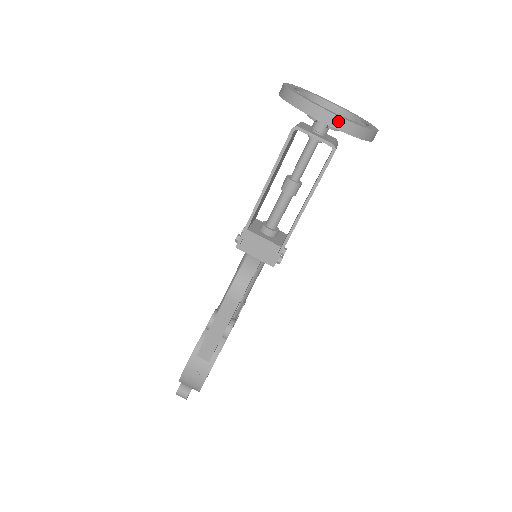
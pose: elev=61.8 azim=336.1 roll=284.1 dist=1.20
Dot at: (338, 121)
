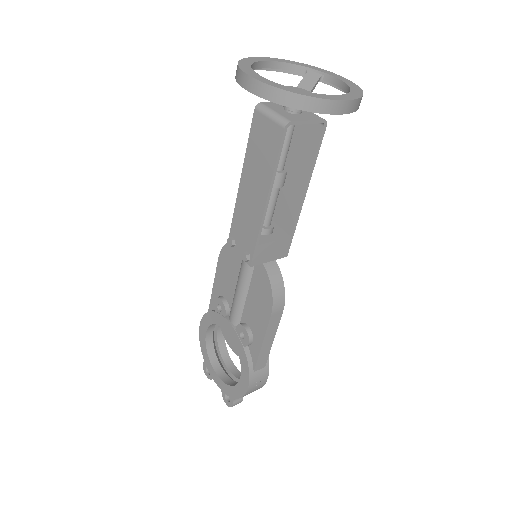
Dot at: (354, 104)
